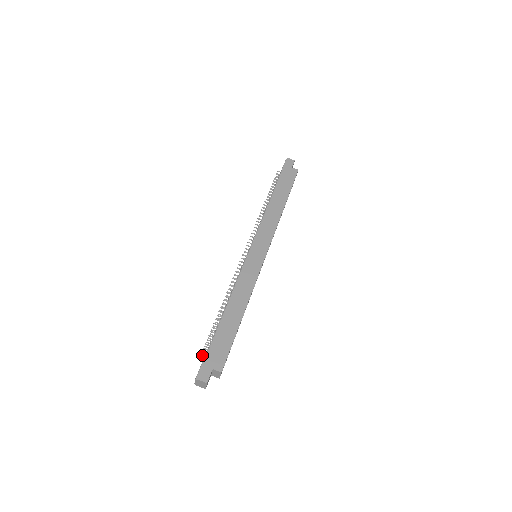
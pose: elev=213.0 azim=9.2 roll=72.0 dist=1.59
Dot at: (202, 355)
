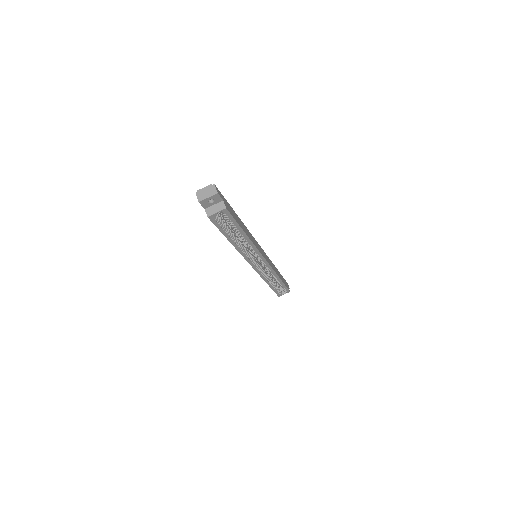
Dot at: occluded
